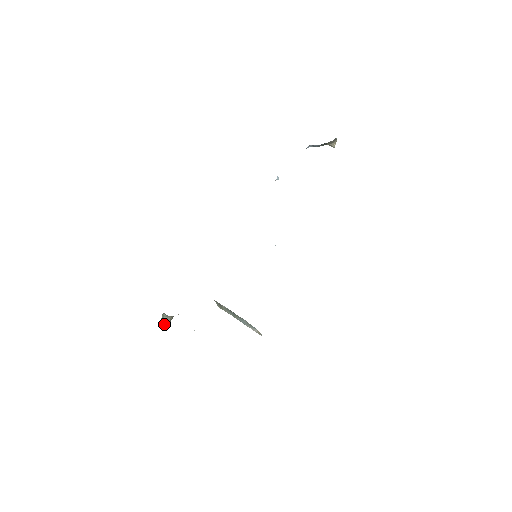
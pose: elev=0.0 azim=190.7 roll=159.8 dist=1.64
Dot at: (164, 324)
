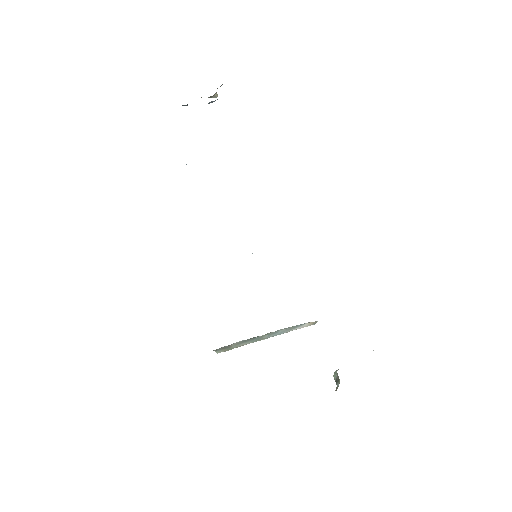
Dot at: (339, 382)
